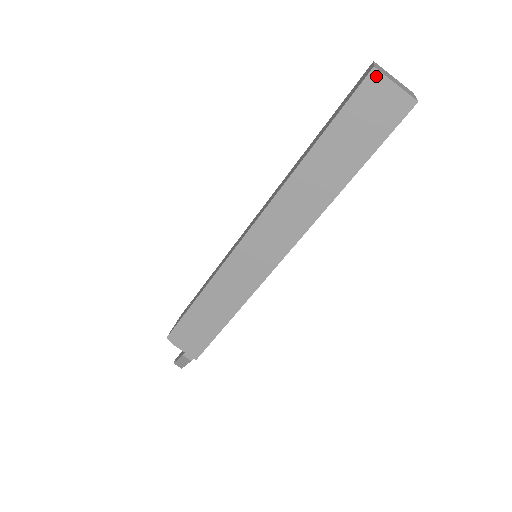
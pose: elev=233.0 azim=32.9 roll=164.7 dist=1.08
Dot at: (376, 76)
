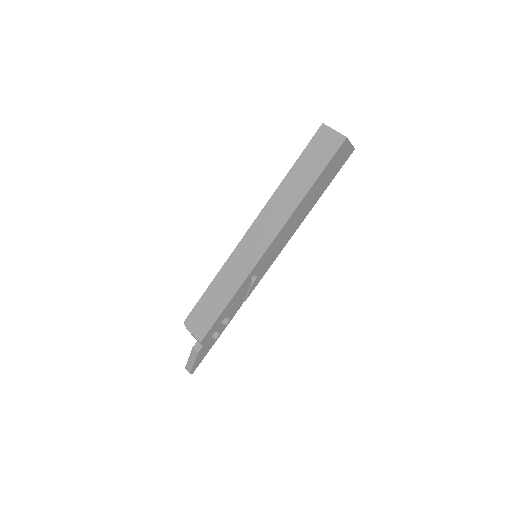
Dot at: (324, 127)
